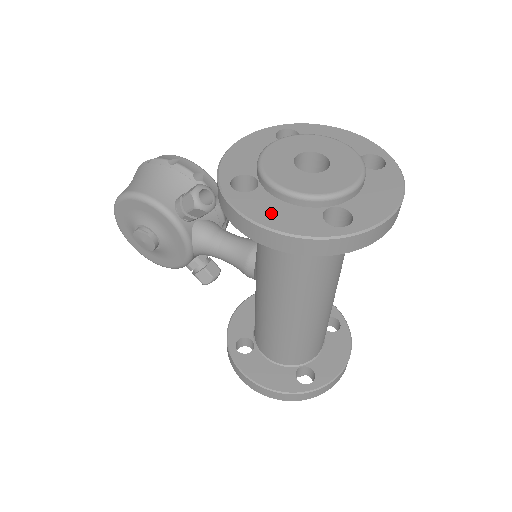
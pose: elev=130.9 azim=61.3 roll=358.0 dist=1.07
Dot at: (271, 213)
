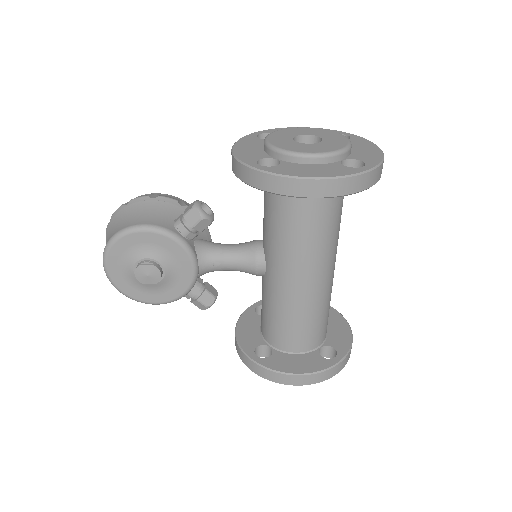
Dot at: (308, 171)
